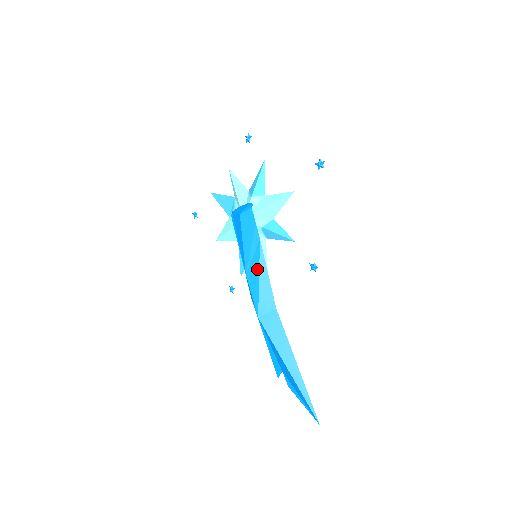
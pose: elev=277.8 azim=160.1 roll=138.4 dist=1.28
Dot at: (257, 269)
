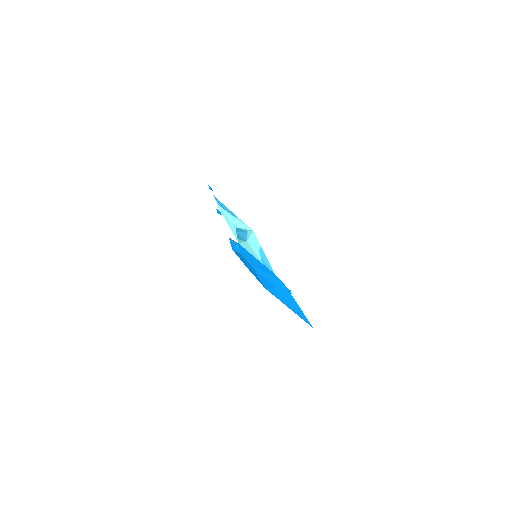
Dot at: (256, 274)
